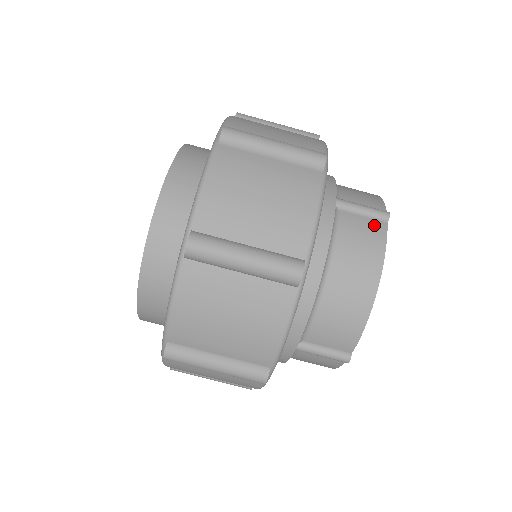
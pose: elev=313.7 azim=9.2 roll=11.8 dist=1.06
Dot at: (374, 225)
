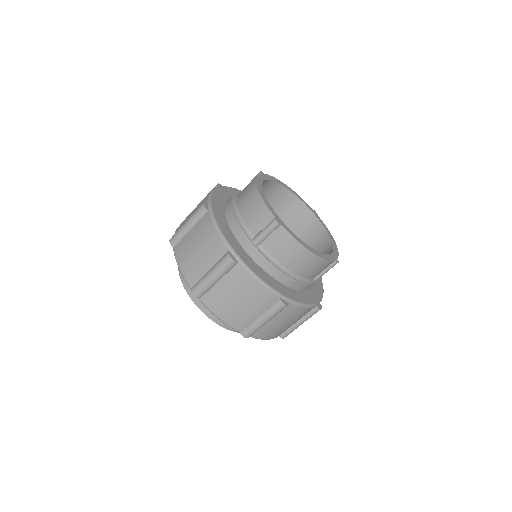
Dot at: occluded
